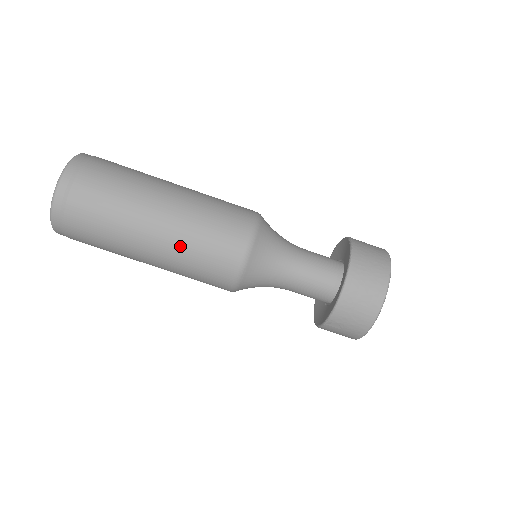
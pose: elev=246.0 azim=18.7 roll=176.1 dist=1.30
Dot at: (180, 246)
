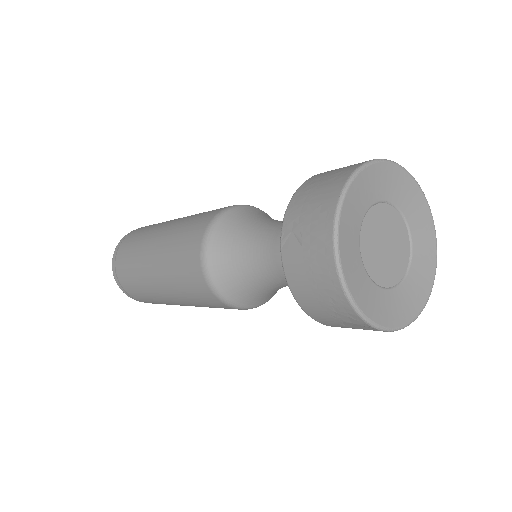
Dot at: (173, 230)
